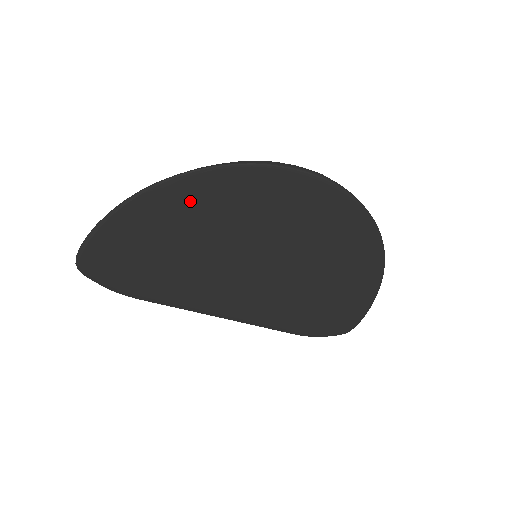
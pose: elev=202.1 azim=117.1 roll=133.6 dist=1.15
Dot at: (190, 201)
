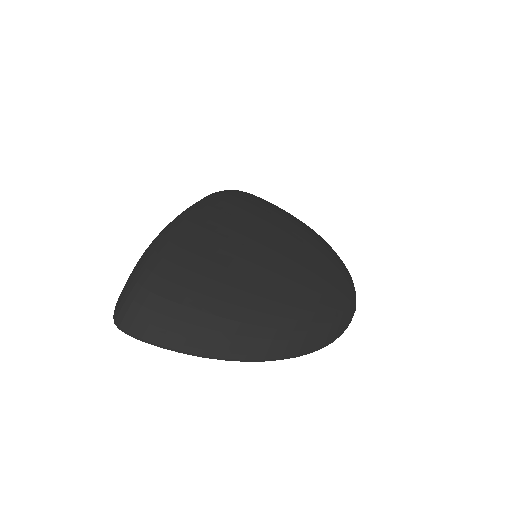
Dot at: occluded
